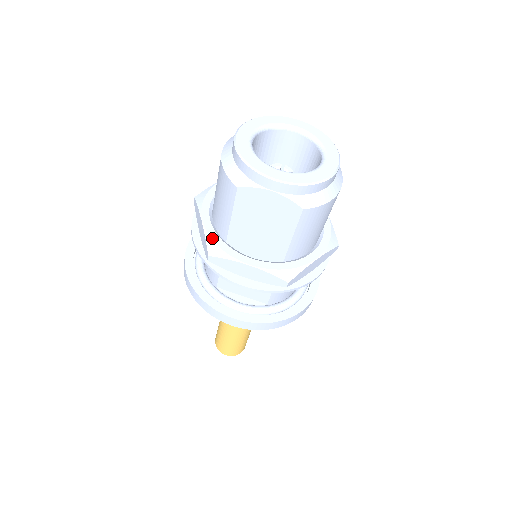
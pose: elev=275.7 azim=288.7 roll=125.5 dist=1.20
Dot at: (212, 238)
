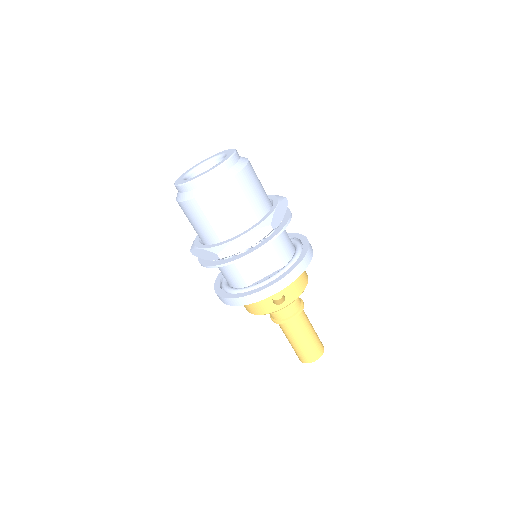
Dot at: (212, 247)
